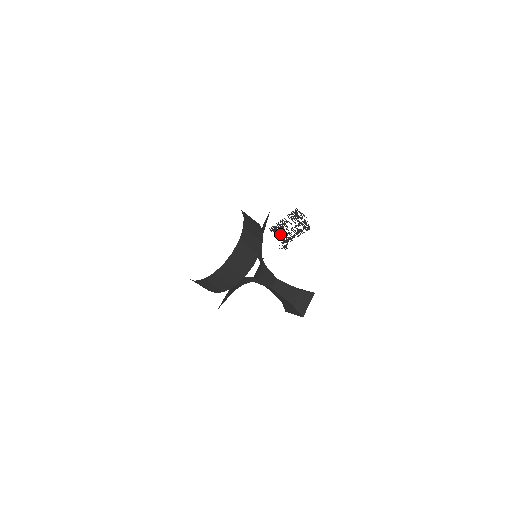
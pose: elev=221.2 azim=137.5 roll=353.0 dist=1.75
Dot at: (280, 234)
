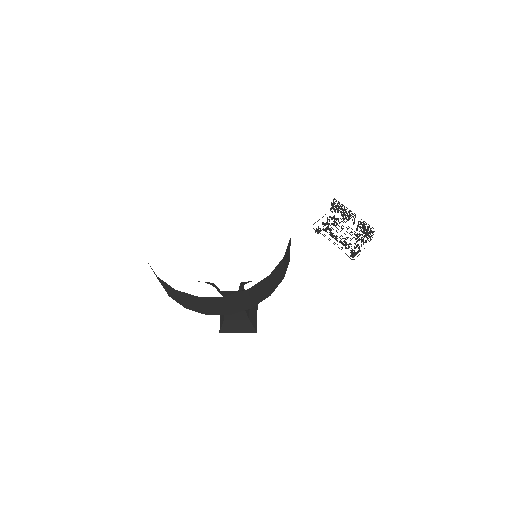
Dot at: occluded
